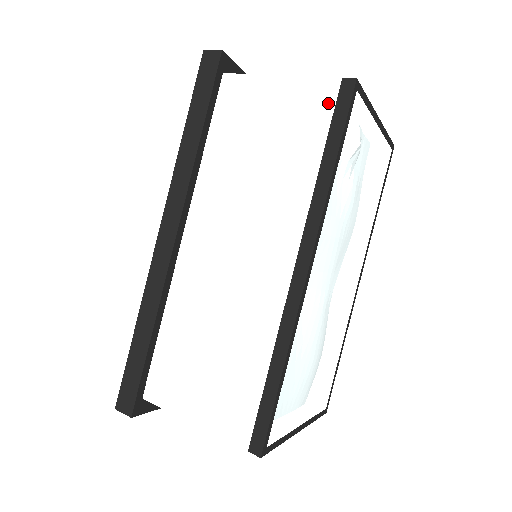
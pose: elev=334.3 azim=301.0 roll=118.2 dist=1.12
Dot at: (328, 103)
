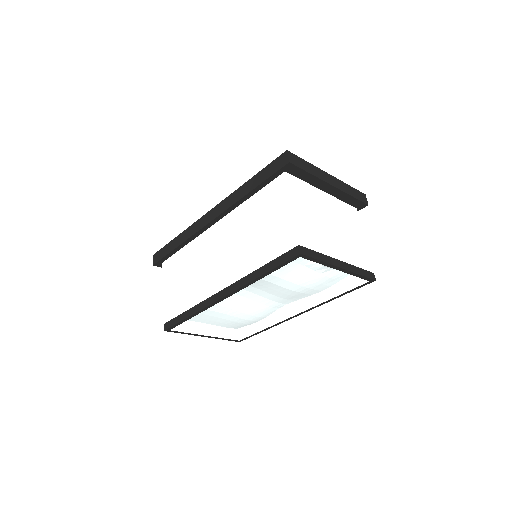
Dot at: (286, 248)
